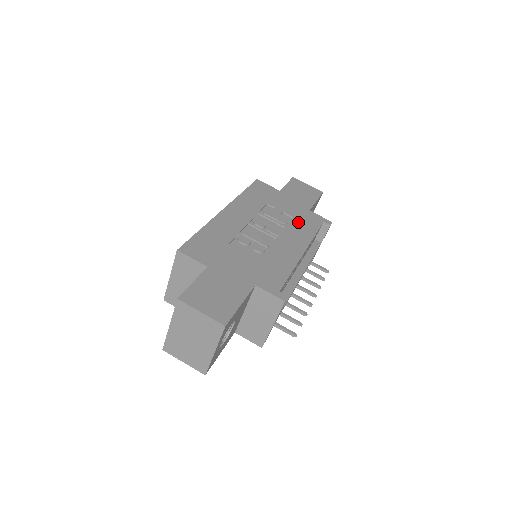
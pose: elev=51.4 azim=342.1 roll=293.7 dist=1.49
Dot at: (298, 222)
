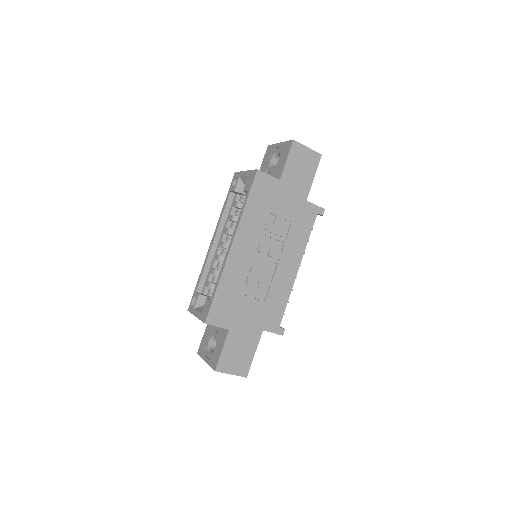
Dot at: (295, 228)
